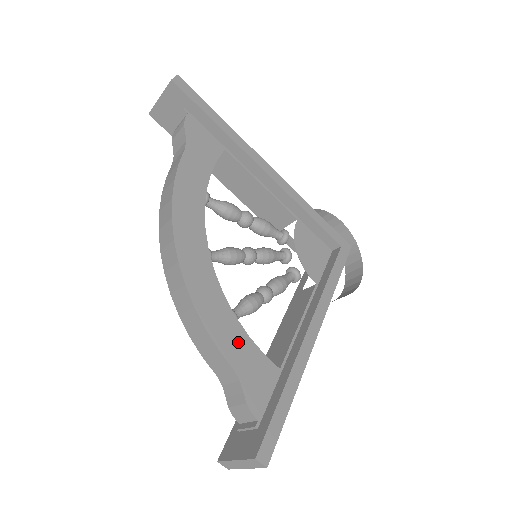
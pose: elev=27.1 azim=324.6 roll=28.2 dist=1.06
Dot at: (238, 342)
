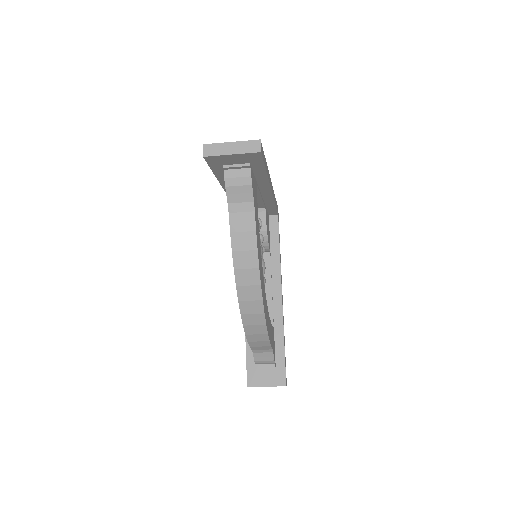
Dot at: (271, 332)
